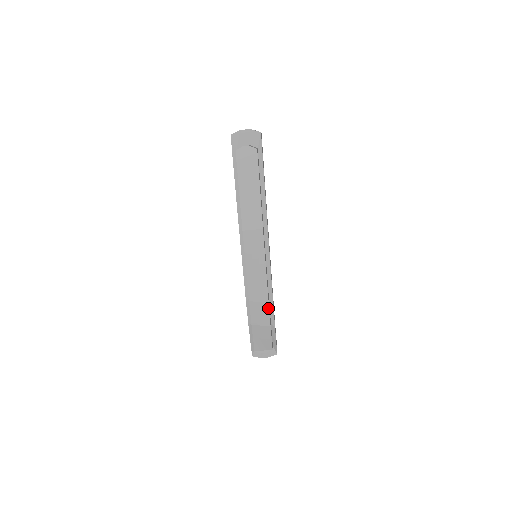
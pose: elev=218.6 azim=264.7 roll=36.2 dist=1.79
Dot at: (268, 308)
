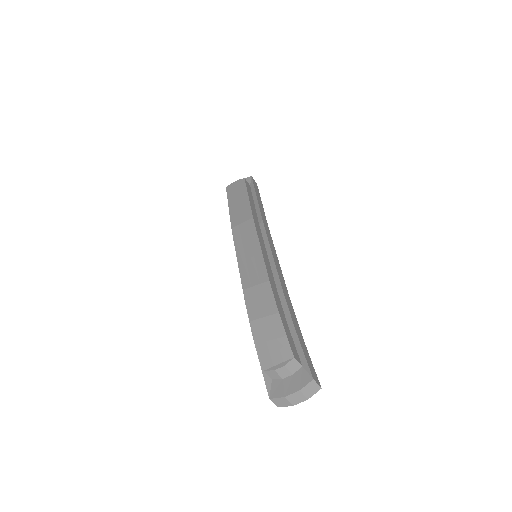
Dot at: (270, 288)
